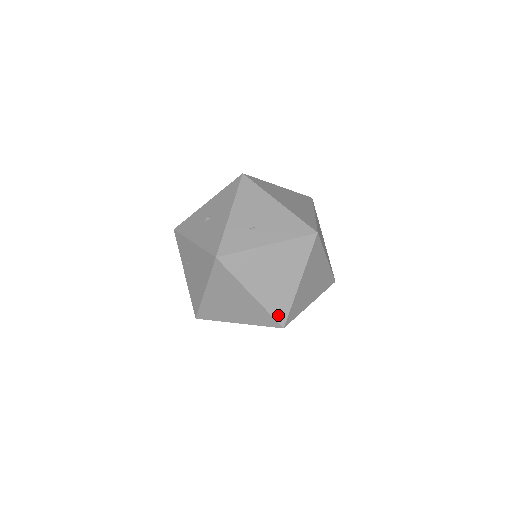
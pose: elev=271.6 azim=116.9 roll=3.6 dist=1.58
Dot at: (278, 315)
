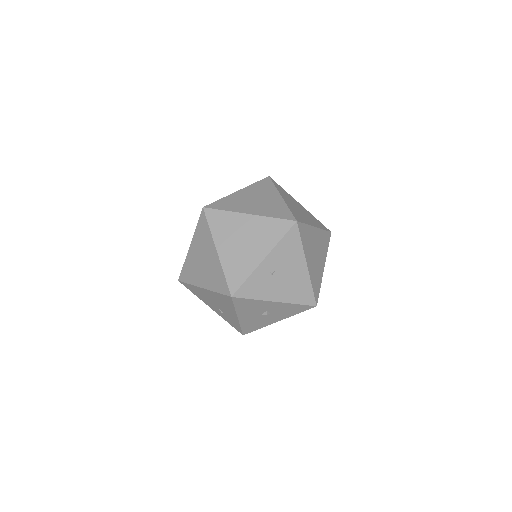
Dot at: (295, 216)
